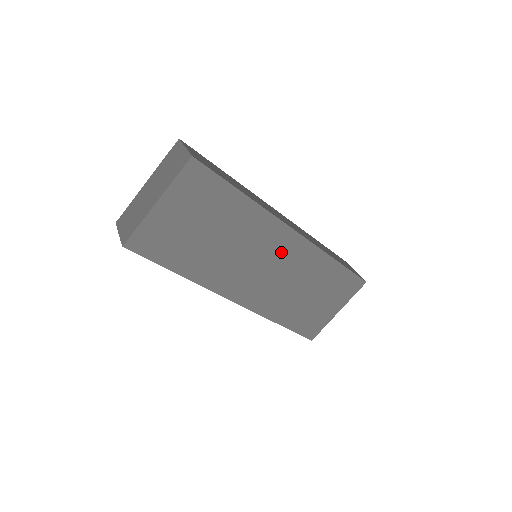
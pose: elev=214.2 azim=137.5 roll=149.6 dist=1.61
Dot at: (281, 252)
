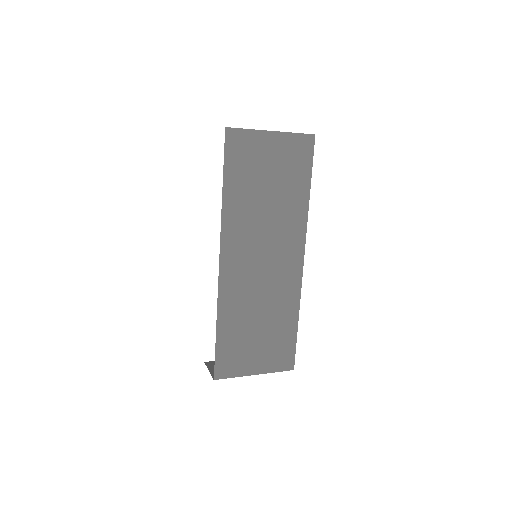
Dot at: (282, 264)
